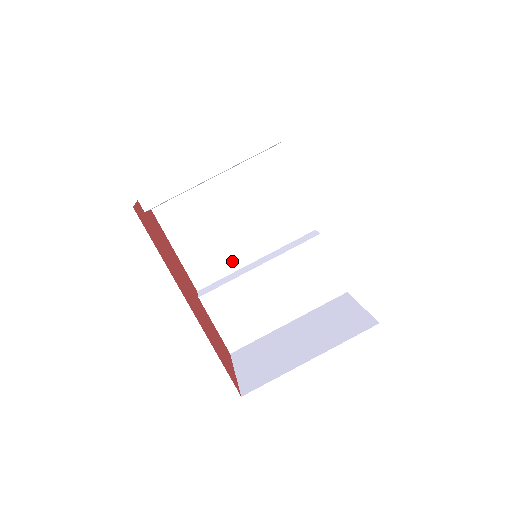
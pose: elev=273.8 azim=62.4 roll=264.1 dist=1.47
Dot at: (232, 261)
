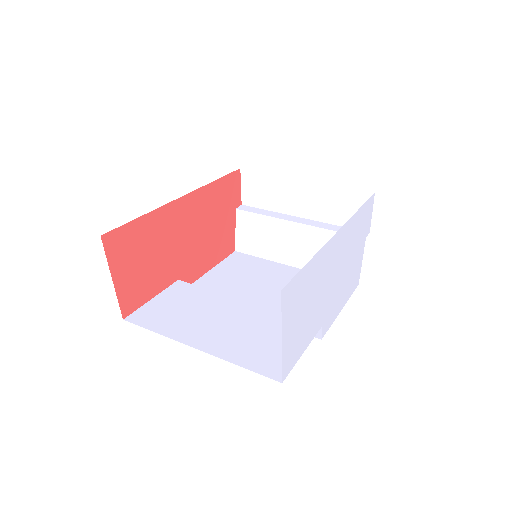
Dot at: occluded
